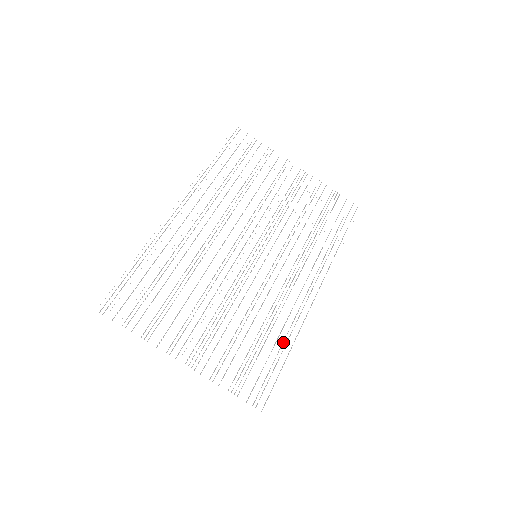
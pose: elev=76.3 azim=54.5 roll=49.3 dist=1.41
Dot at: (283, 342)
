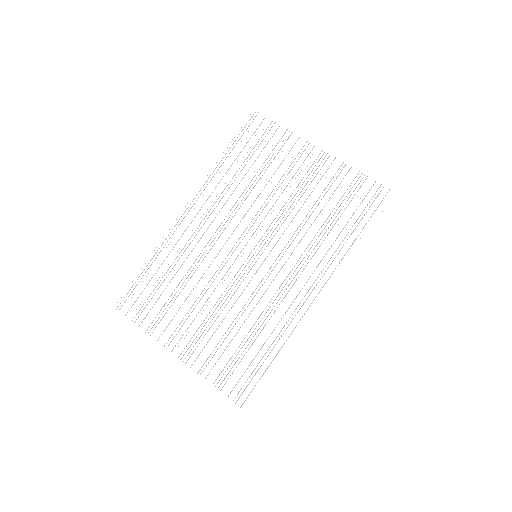
Dot at: occluded
